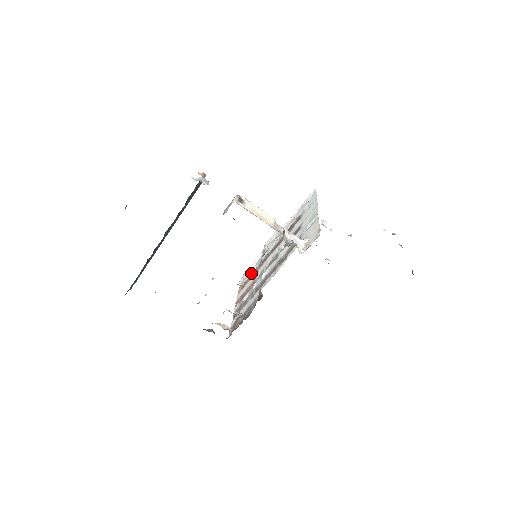
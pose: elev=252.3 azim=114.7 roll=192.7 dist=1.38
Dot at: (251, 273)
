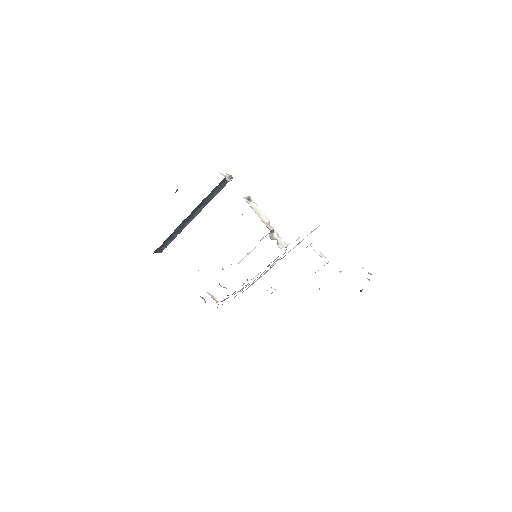
Dot at: occluded
